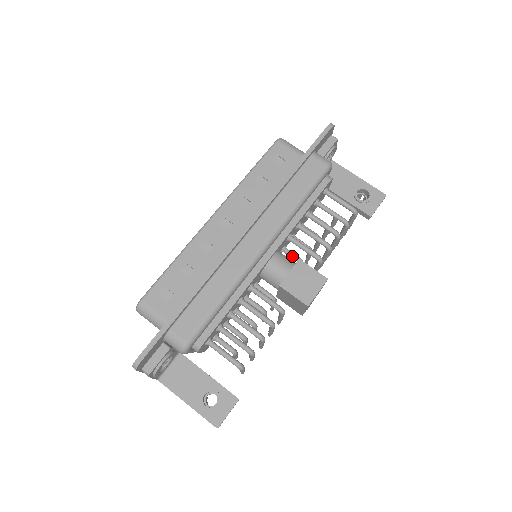
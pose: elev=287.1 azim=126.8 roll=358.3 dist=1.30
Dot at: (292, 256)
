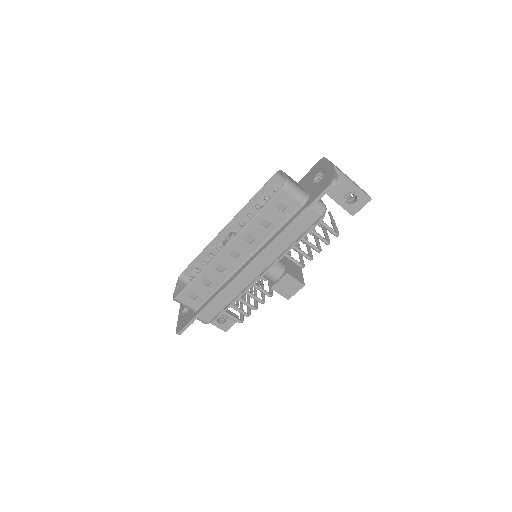
Dot at: occluded
